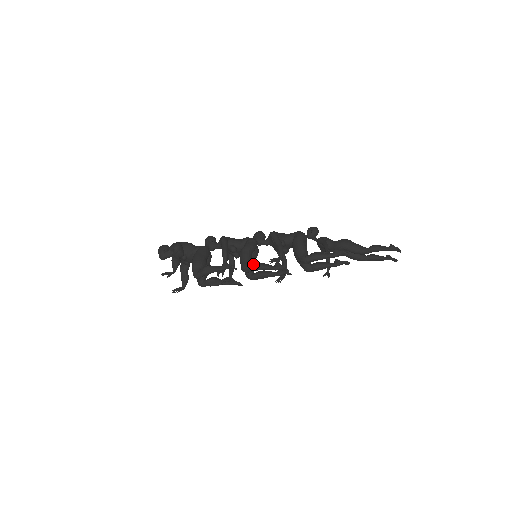
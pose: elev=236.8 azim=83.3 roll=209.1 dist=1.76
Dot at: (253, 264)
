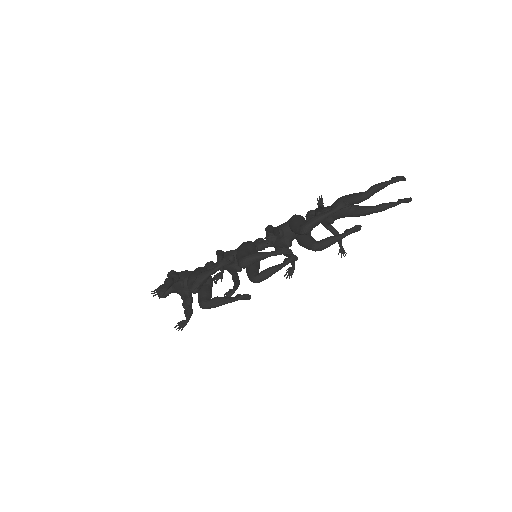
Dot at: (249, 254)
